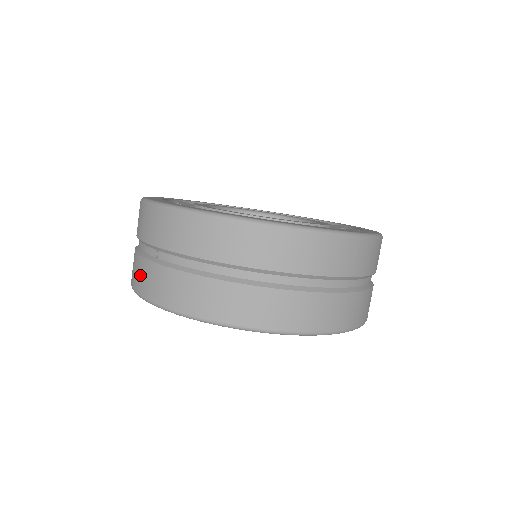
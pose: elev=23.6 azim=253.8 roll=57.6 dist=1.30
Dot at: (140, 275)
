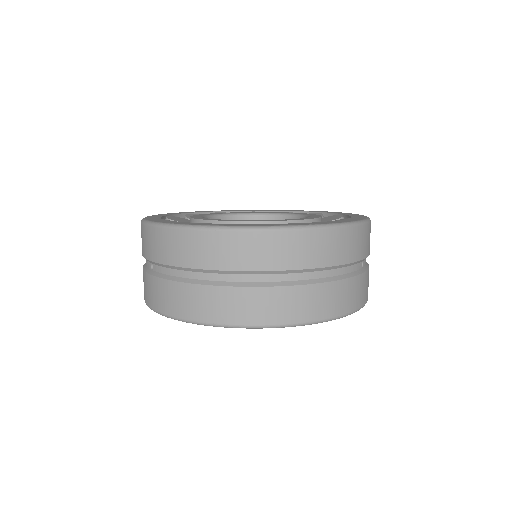
Dot at: (144, 286)
